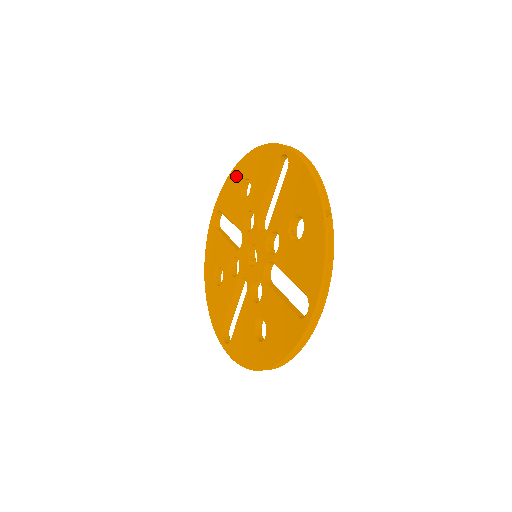
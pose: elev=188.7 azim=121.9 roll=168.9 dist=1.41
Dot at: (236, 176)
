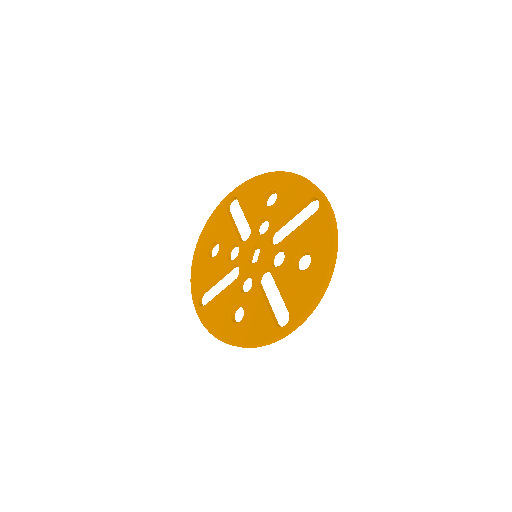
Dot at: (266, 182)
